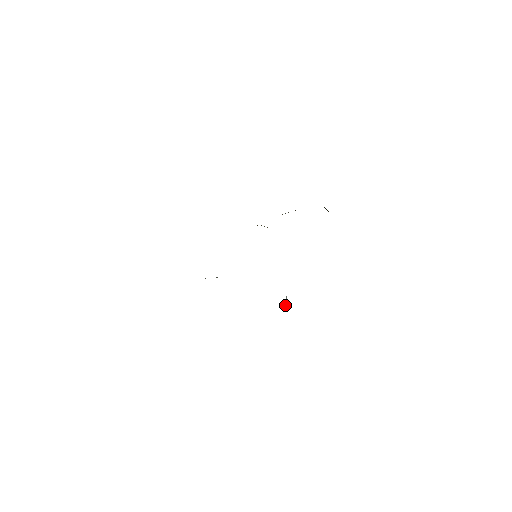
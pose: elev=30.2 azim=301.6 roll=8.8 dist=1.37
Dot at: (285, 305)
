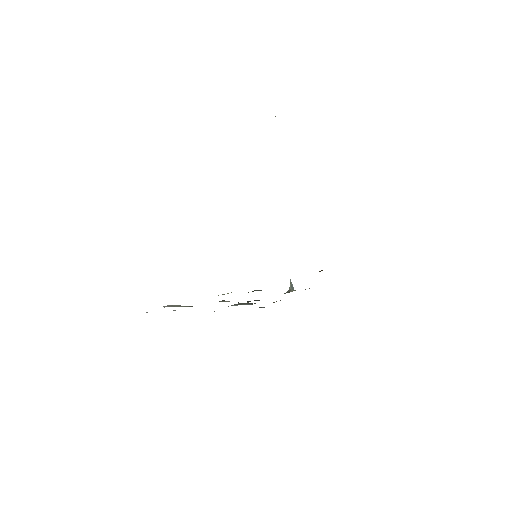
Dot at: (290, 289)
